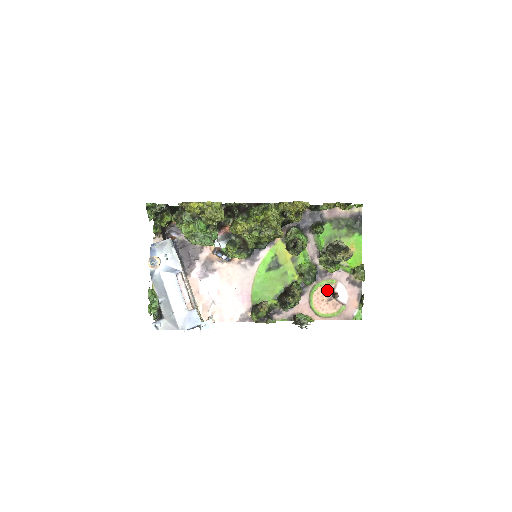
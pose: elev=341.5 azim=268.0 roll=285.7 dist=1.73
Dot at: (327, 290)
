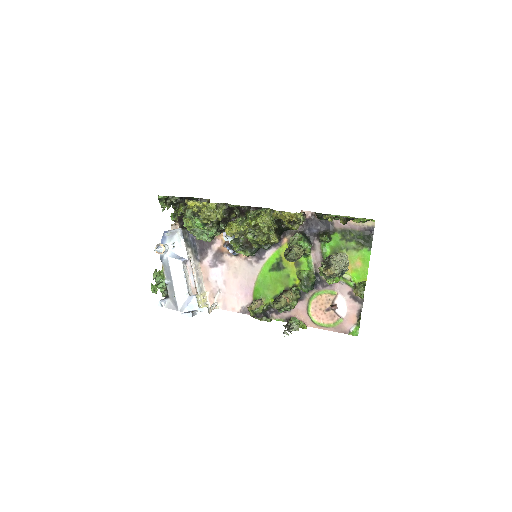
Dot at: (326, 300)
